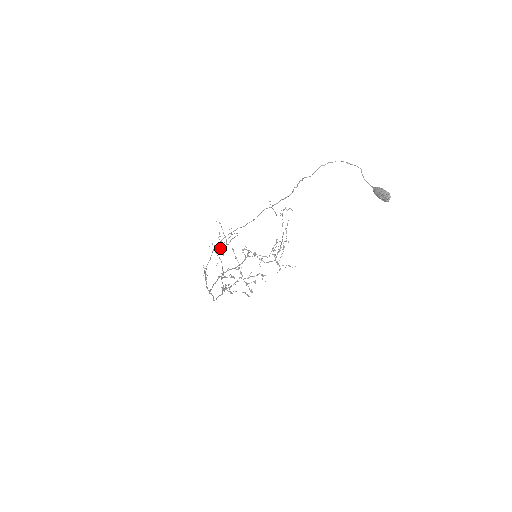
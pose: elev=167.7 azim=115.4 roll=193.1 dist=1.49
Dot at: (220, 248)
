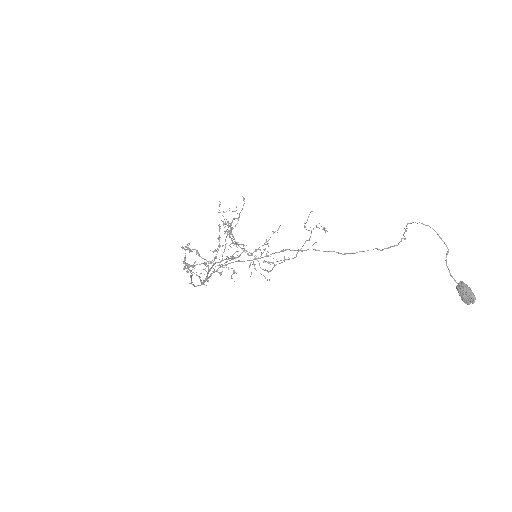
Dot at: (228, 227)
